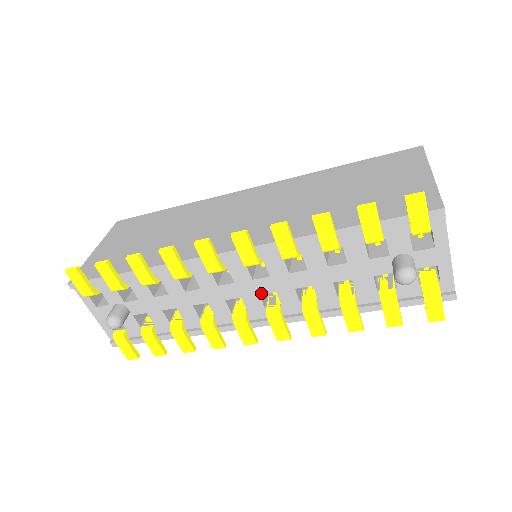
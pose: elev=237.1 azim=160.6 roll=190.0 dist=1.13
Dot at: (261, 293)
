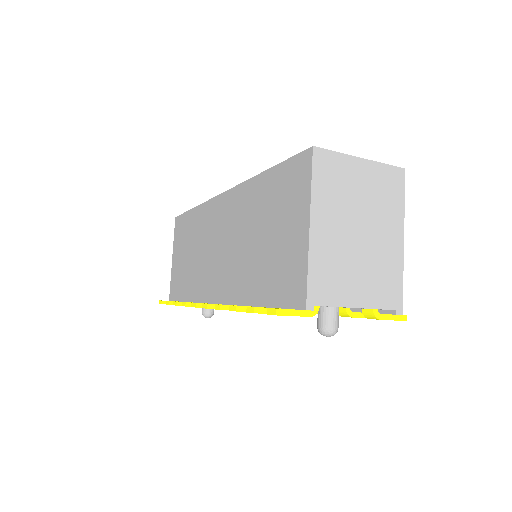
Dot at: occluded
